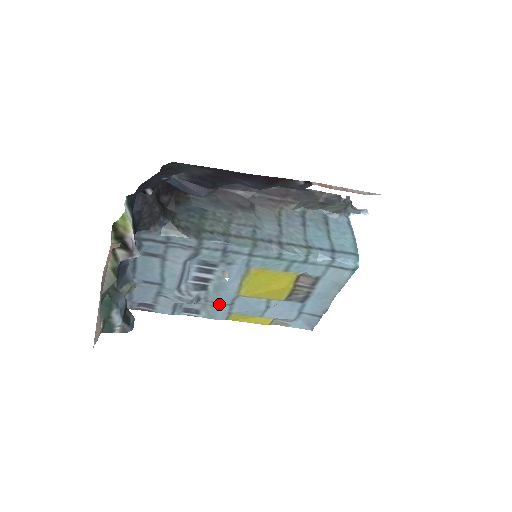
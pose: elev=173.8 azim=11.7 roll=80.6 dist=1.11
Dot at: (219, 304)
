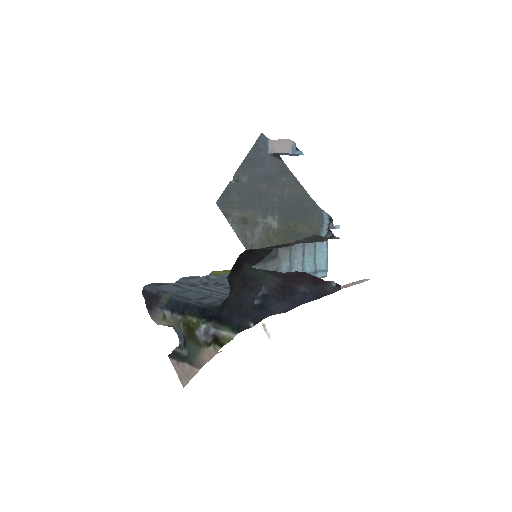
Dot at: (217, 279)
